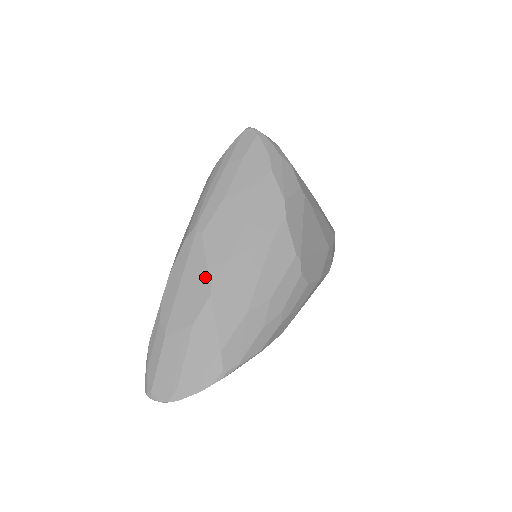
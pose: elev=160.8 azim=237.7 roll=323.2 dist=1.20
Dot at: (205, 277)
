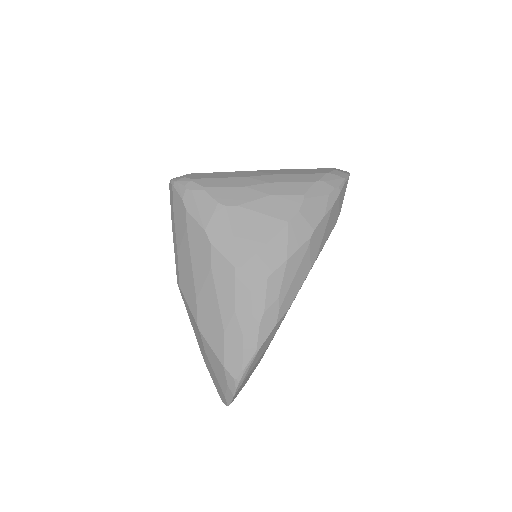
Dot at: (193, 318)
